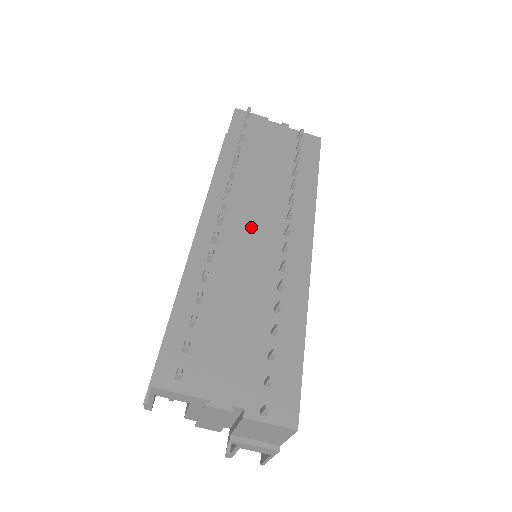
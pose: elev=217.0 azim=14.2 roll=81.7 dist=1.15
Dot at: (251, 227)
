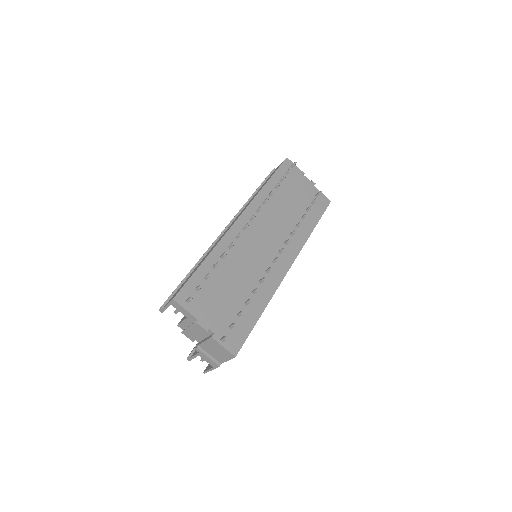
Dot at: (261, 239)
